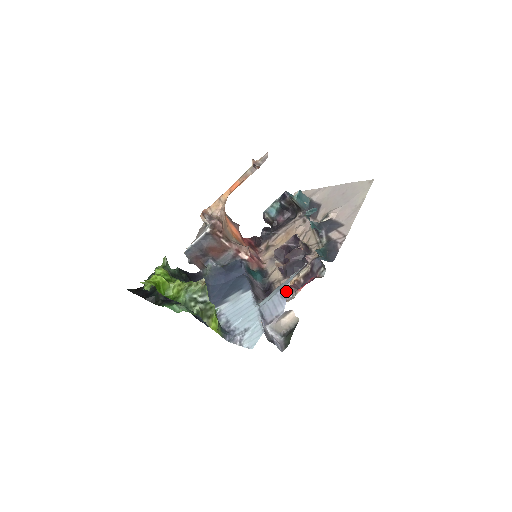
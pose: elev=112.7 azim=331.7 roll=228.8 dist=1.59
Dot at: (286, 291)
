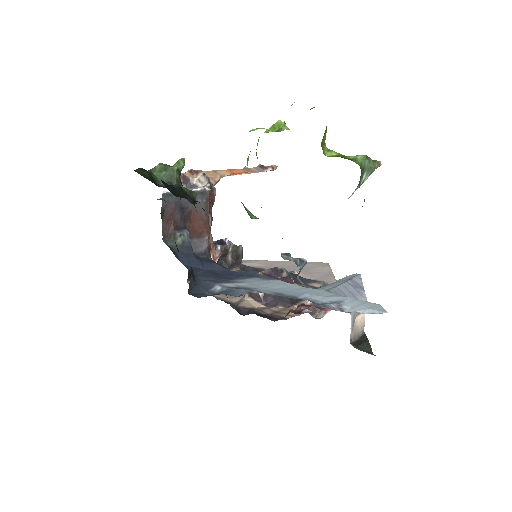
Dot at: (360, 282)
